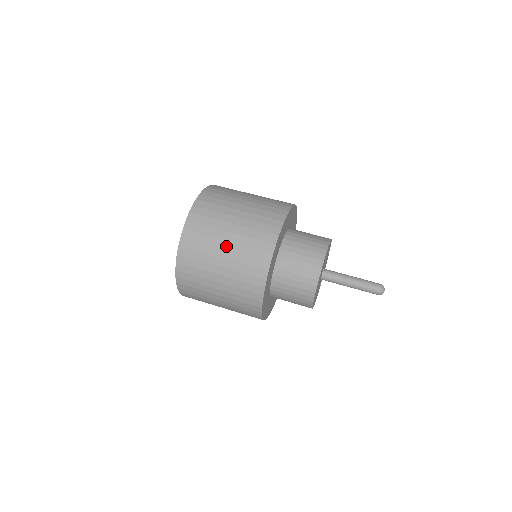
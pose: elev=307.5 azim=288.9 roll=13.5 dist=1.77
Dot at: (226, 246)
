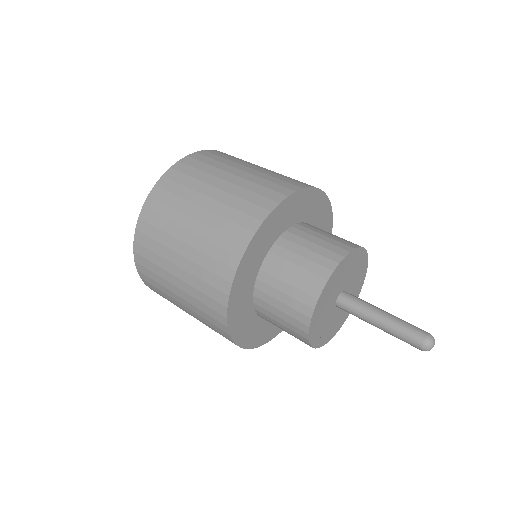
Dot at: (212, 193)
